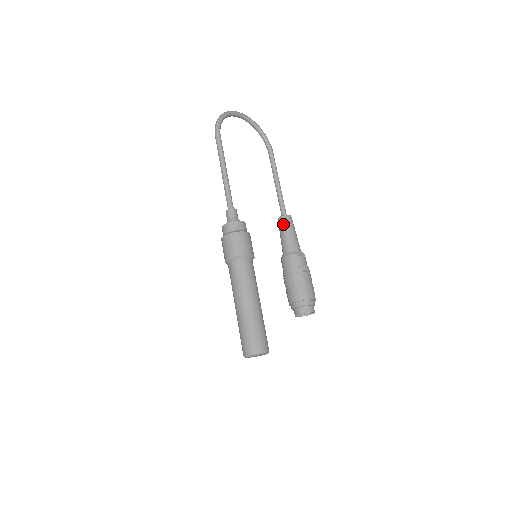
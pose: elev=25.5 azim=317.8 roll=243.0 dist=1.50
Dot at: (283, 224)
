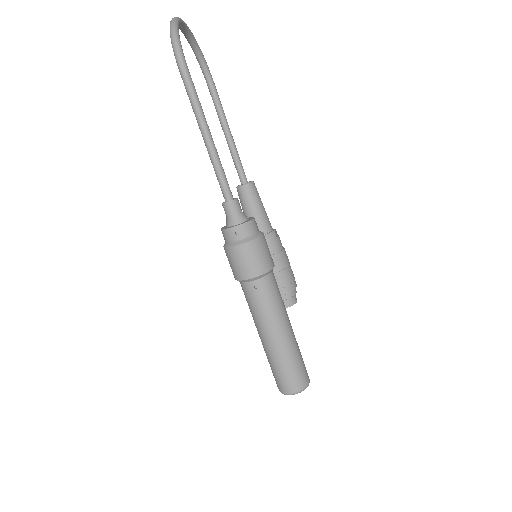
Dot at: (251, 196)
